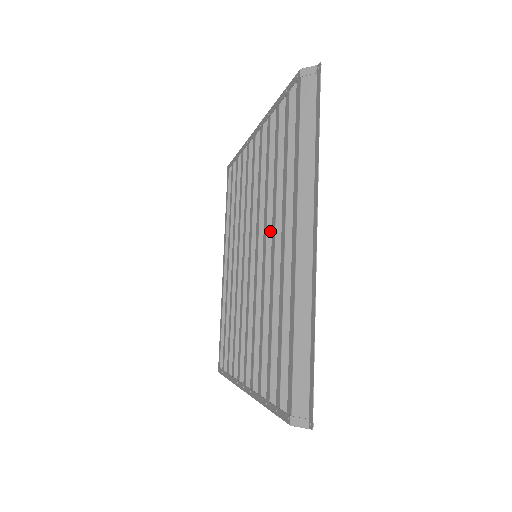
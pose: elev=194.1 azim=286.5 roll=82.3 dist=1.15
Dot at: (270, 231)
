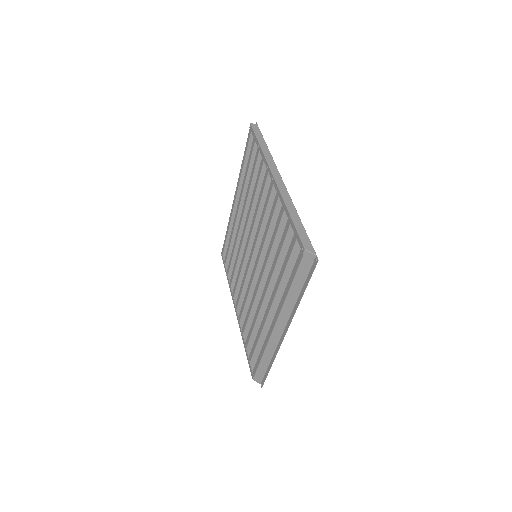
Dot at: (266, 273)
